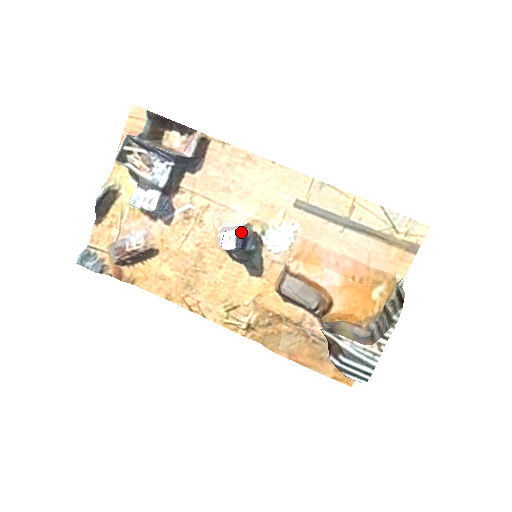
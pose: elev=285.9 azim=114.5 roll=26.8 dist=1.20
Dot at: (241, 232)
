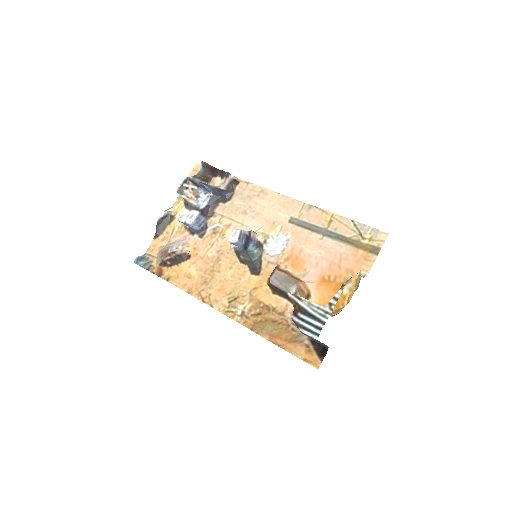
Dot at: (245, 232)
